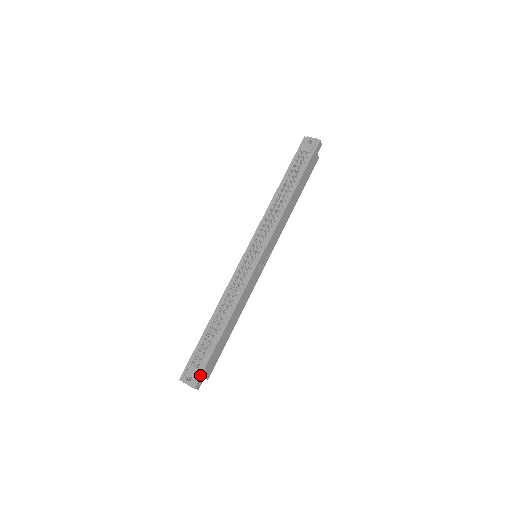
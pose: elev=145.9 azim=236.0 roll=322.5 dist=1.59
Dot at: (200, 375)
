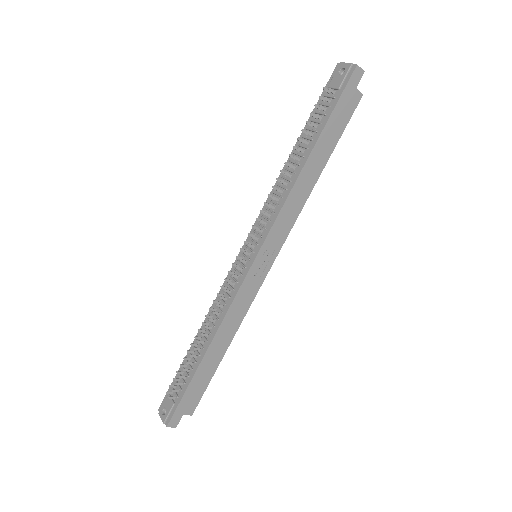
Dot at: (173, 411)
